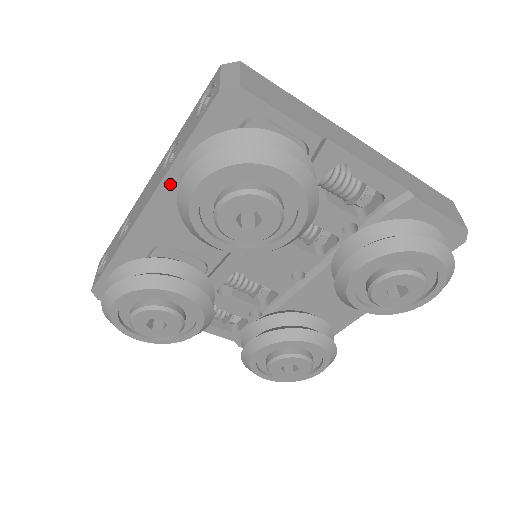
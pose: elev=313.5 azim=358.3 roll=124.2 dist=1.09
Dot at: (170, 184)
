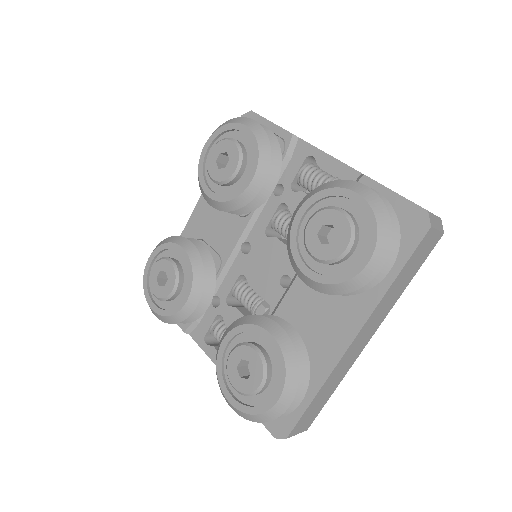
Dot at: occluded
